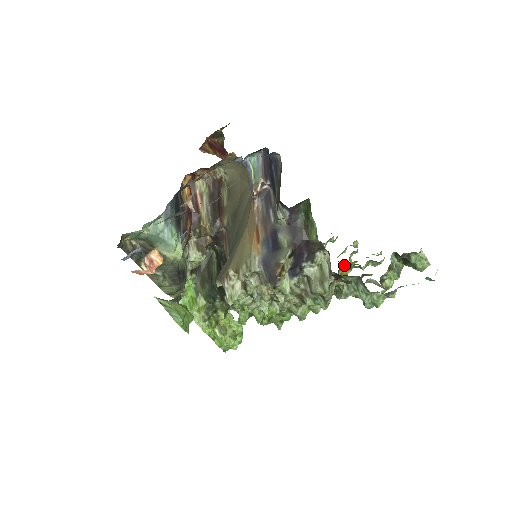
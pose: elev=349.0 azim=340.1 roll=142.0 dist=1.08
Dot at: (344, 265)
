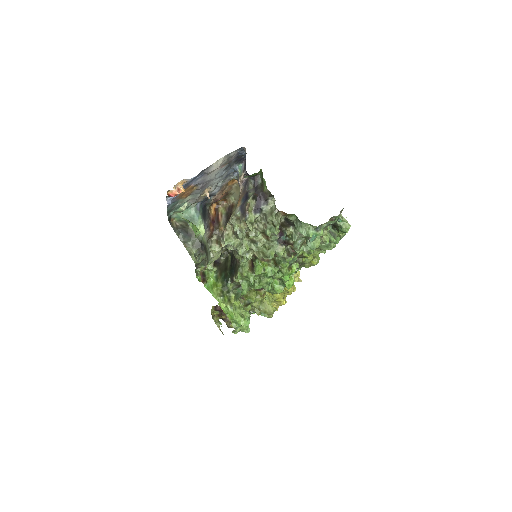
Dot at: occluded
